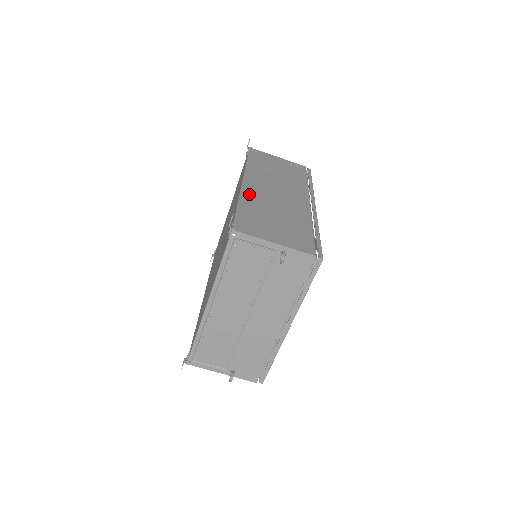
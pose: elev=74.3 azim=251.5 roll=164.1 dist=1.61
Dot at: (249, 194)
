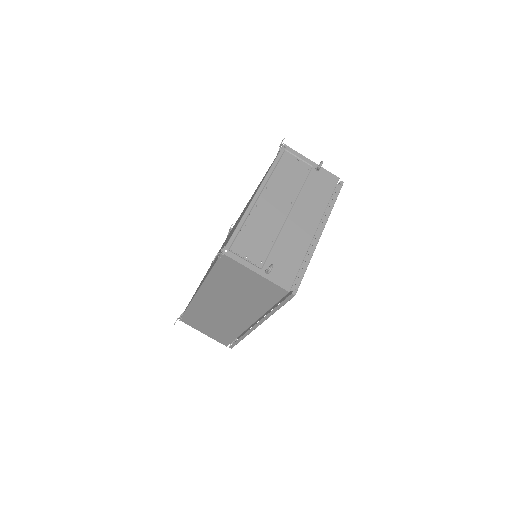
Dot at: occluded
